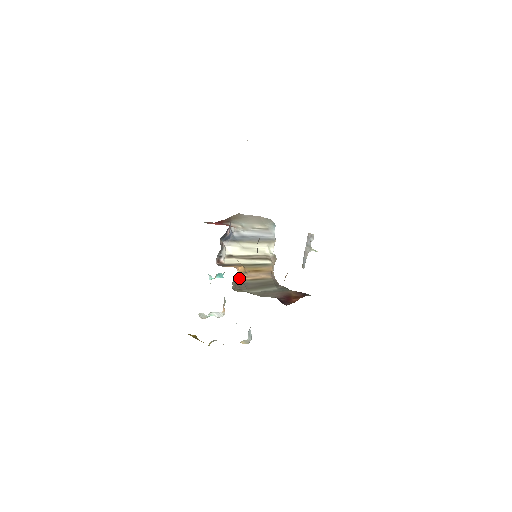
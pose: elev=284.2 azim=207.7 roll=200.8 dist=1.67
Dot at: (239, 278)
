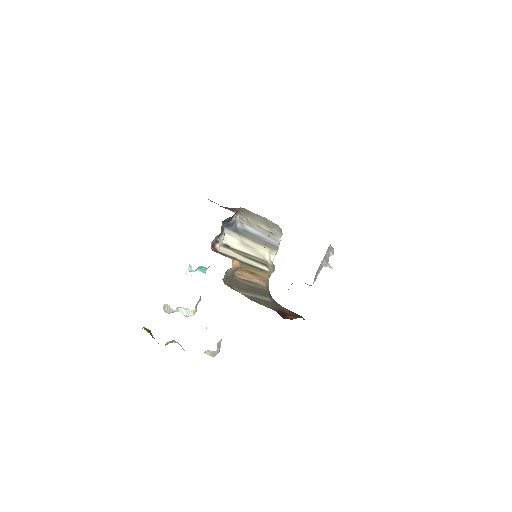
Dot at: (233, 272)
